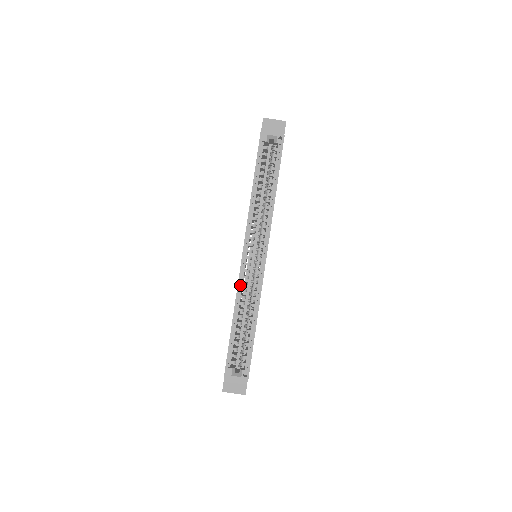
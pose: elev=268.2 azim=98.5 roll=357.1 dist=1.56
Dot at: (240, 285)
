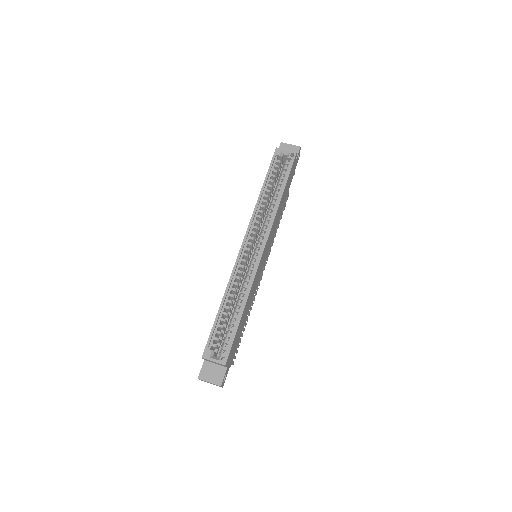
Dot at: (235, 272)
